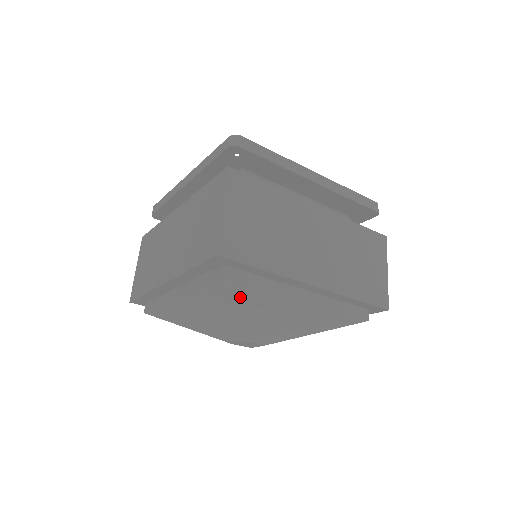
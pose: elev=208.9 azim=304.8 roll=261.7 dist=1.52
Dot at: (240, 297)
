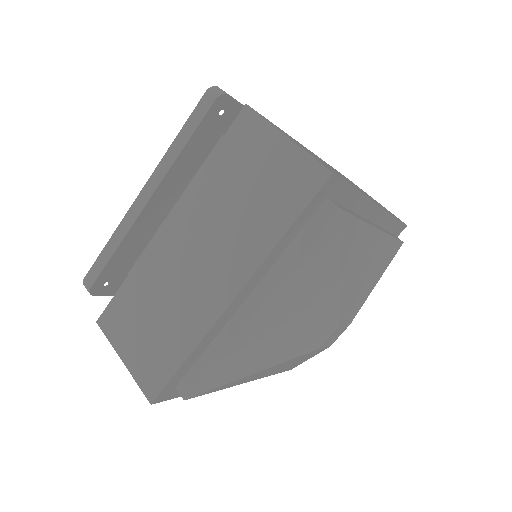
Dot at: (346, 241)
